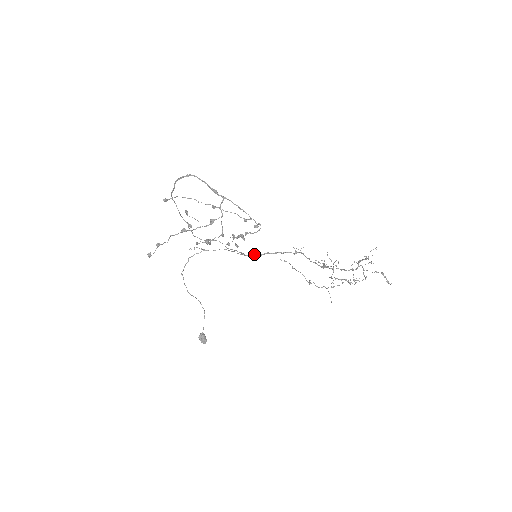
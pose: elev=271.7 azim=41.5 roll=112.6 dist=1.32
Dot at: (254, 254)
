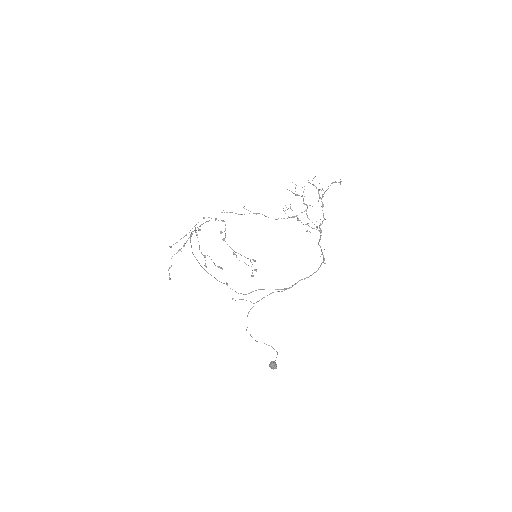
Dot at: (294, 284)
